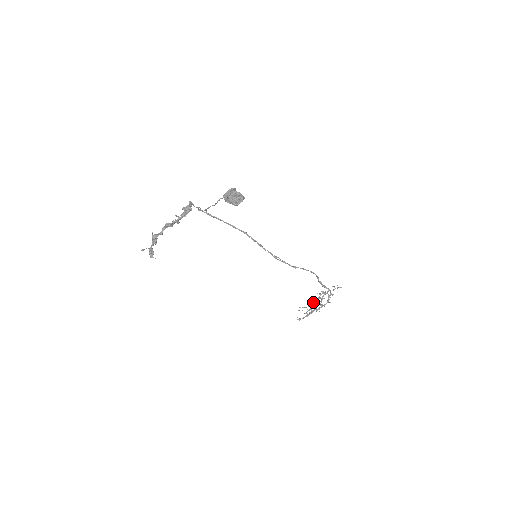
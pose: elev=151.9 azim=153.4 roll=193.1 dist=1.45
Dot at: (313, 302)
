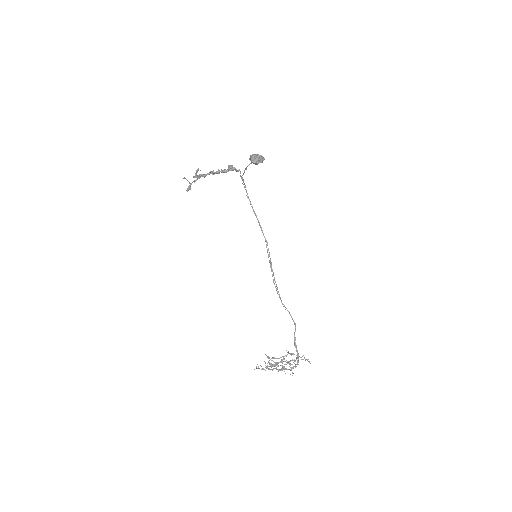
Dot at: occluded
